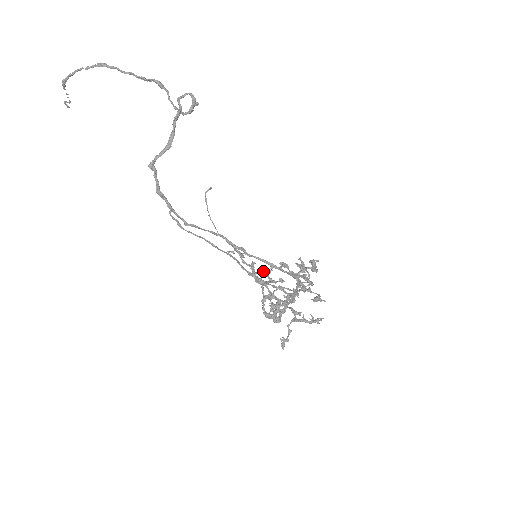
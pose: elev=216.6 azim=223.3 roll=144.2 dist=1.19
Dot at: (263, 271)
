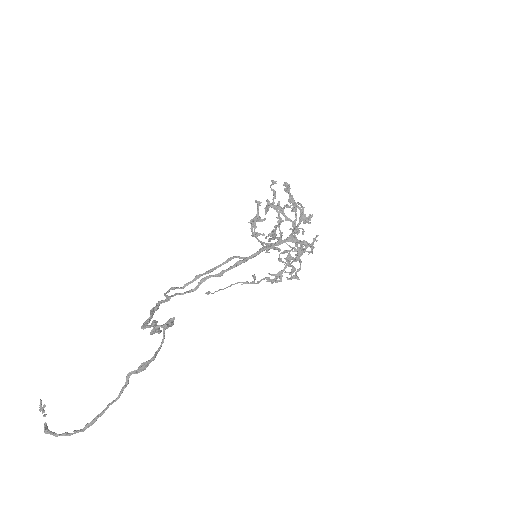
Dot at: occluded
